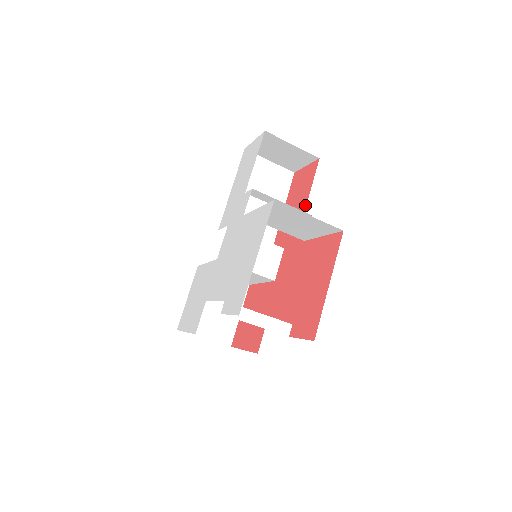
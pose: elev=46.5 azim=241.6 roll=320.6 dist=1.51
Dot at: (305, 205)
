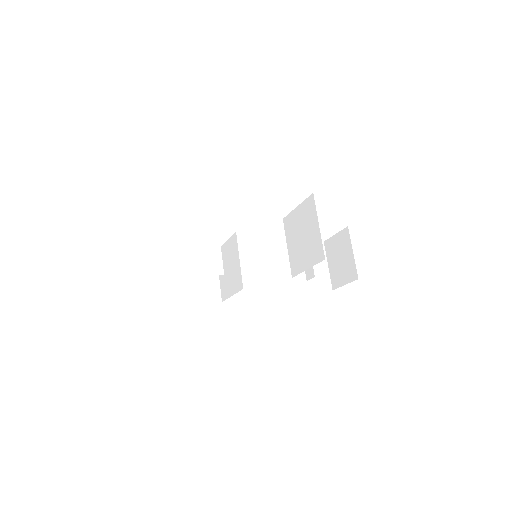
Dot at: occluded
